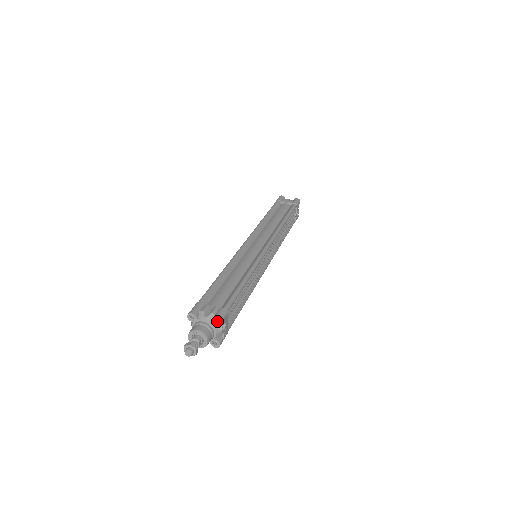
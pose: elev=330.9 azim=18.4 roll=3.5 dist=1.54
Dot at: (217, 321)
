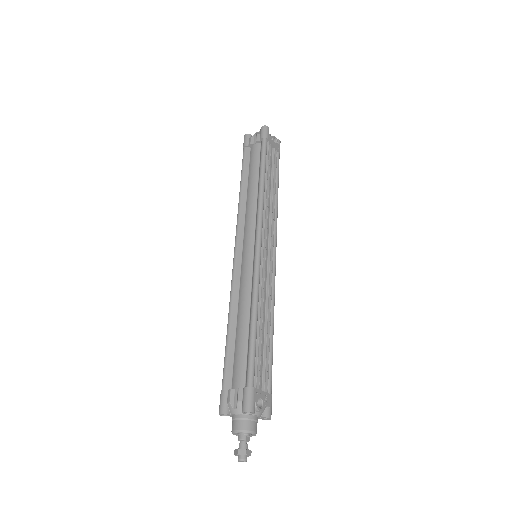
Dot at: (247, 412)
